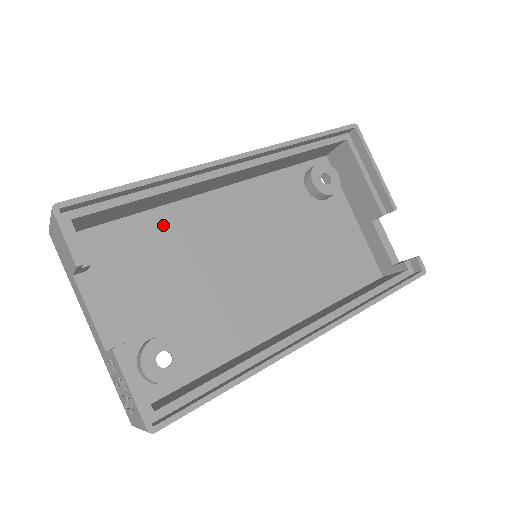
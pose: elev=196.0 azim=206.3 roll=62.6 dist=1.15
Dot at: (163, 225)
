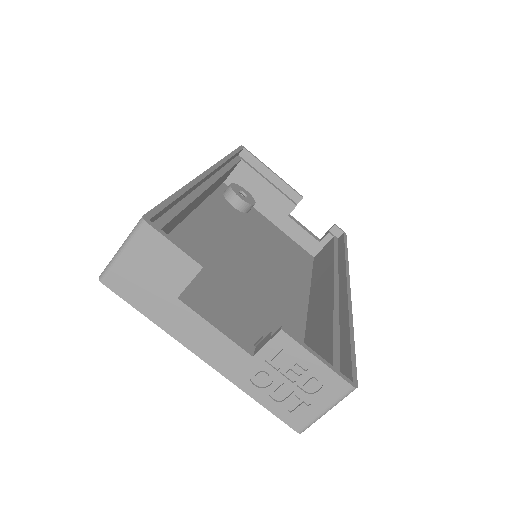
Dot at: occluded
